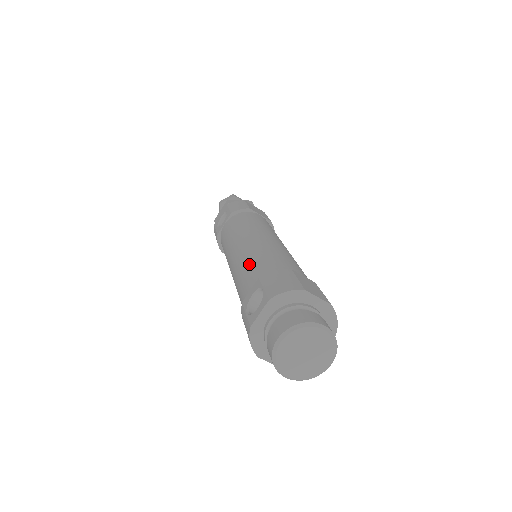
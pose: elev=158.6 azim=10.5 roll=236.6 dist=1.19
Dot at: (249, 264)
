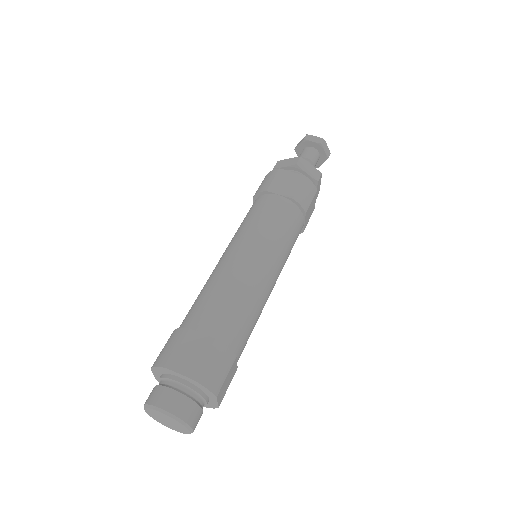
Dot at: (195, 300)
